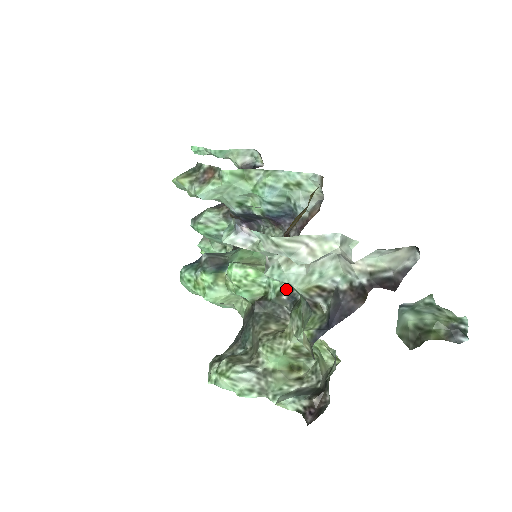
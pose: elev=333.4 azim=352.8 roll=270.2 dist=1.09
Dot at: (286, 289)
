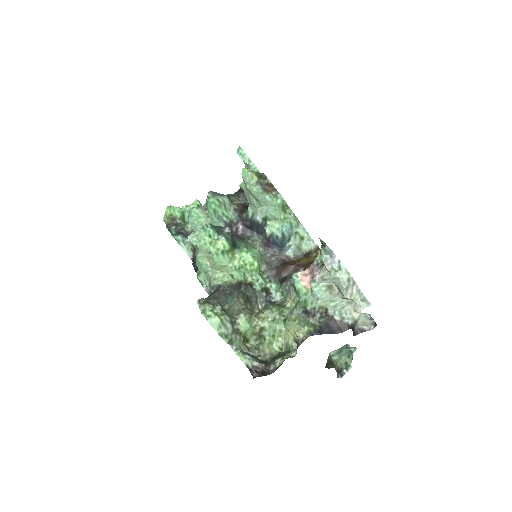
Dot at: (267, 290)
